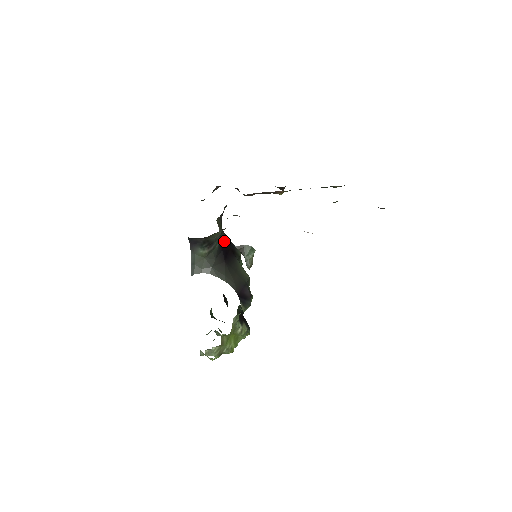
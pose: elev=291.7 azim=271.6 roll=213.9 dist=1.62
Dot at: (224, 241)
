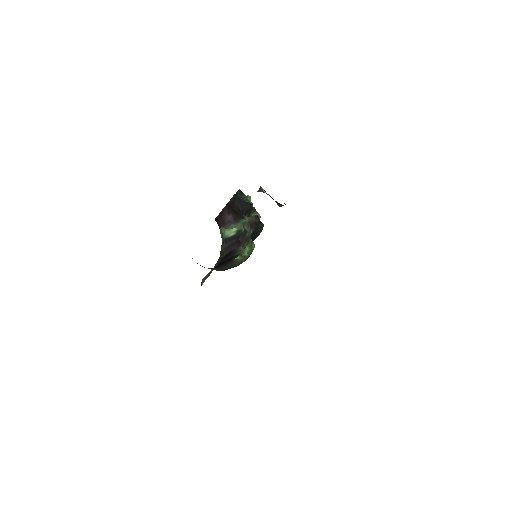
Dot at: occluded
